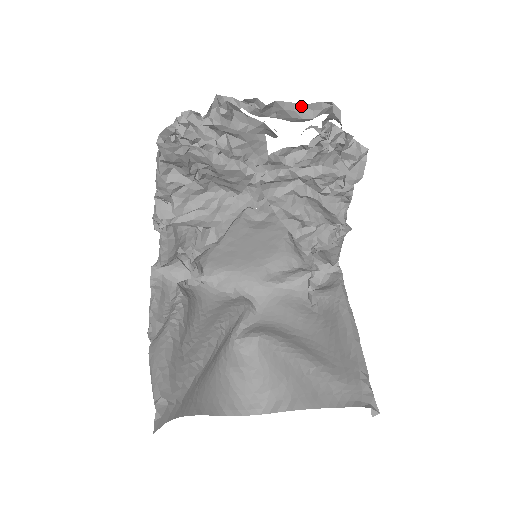
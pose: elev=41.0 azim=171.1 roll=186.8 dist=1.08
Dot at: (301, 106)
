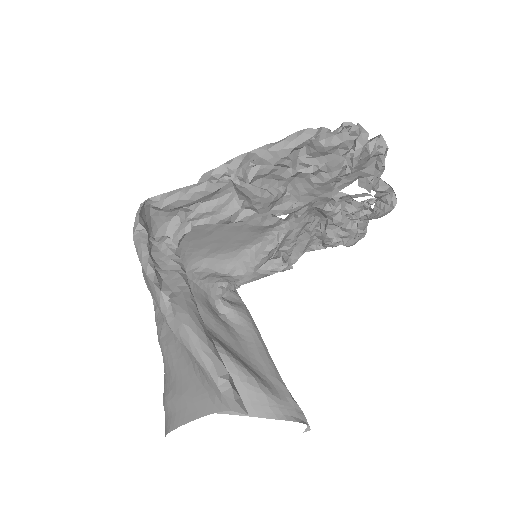
Dot at: occluded
